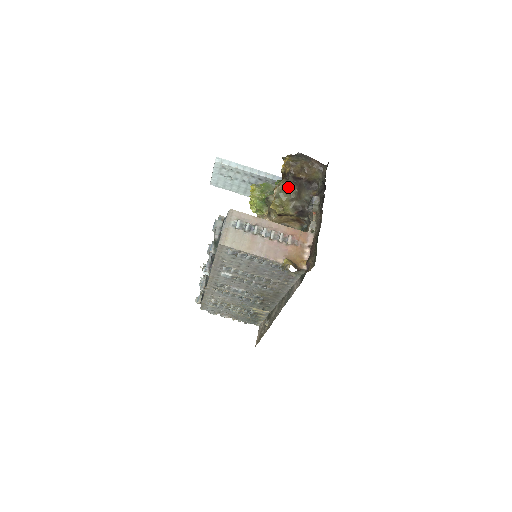
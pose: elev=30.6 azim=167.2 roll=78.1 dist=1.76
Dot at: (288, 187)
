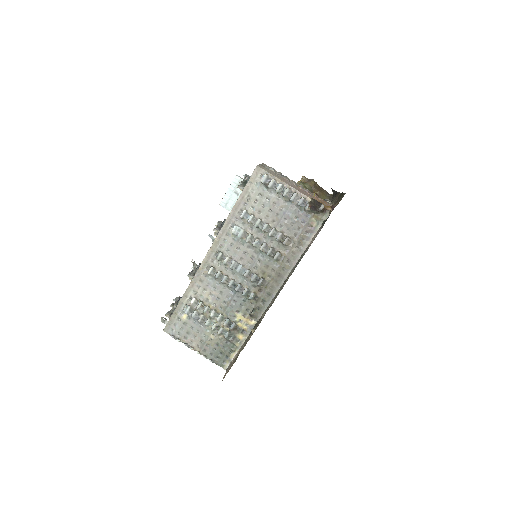
Dot at: (306, 184)
